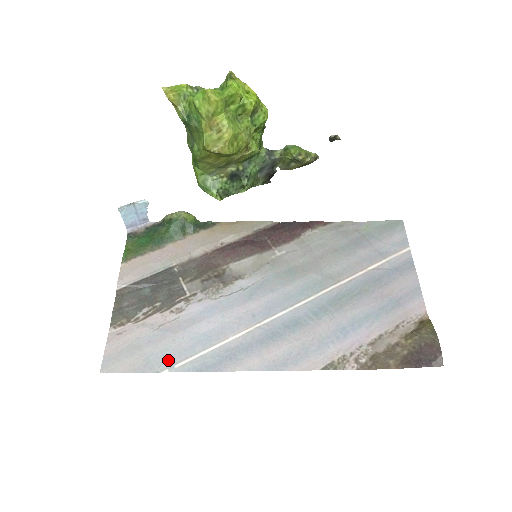
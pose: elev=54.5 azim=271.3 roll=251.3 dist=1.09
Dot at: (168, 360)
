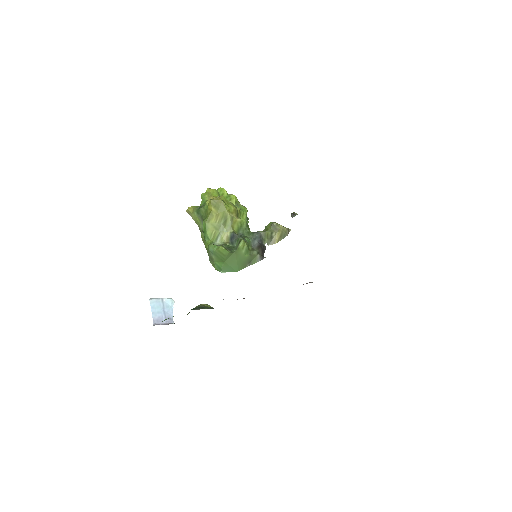
Dot at: occluded
